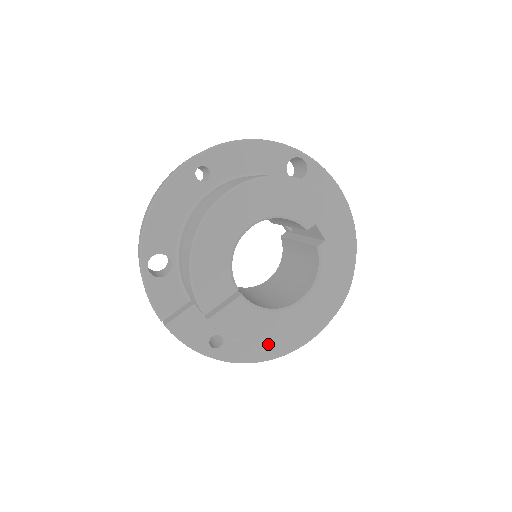
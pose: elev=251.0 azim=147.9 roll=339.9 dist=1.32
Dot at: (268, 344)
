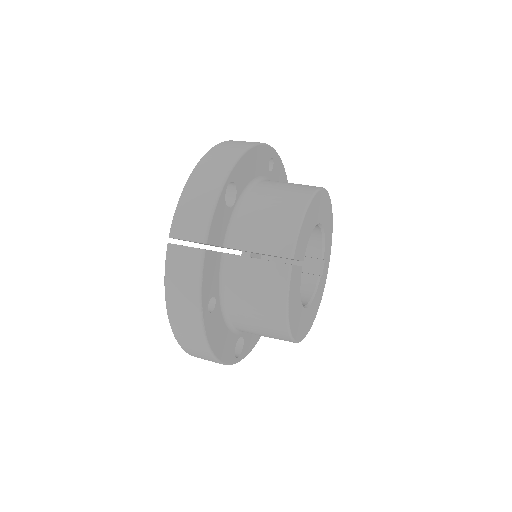
Dot at: (291, 324)
